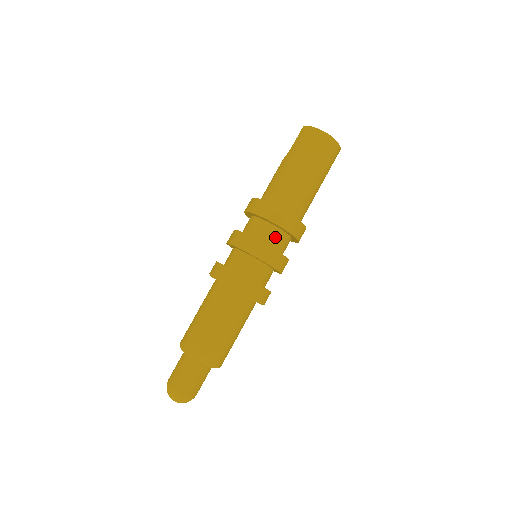
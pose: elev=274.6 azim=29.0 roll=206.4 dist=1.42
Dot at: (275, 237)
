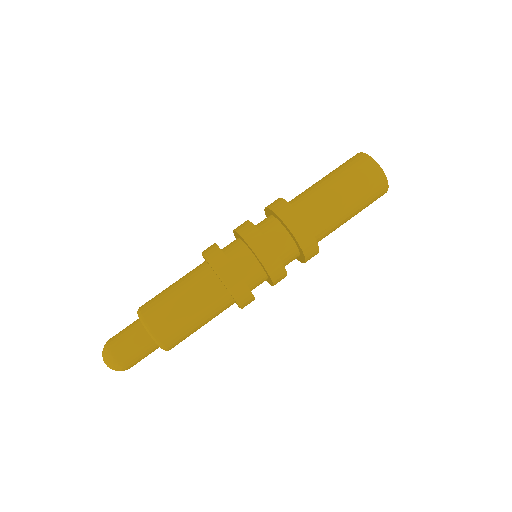
Dot at: (277, 235)
